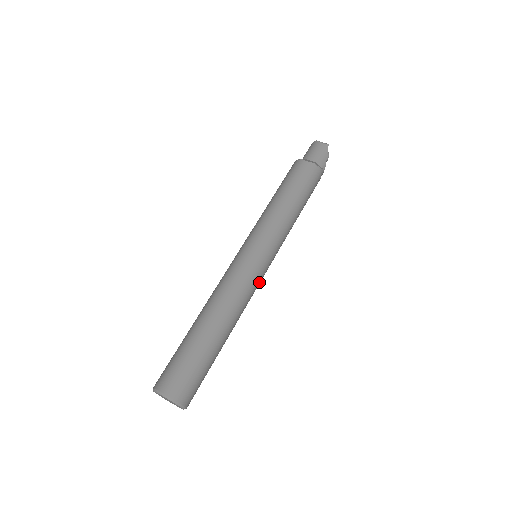
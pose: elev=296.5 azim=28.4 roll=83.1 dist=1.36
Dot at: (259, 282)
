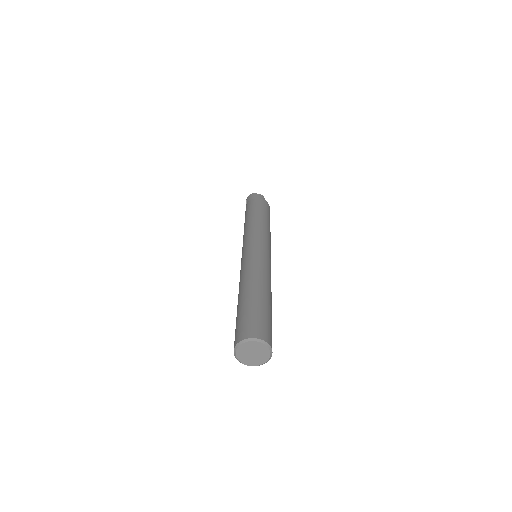
Dot at: occluded
